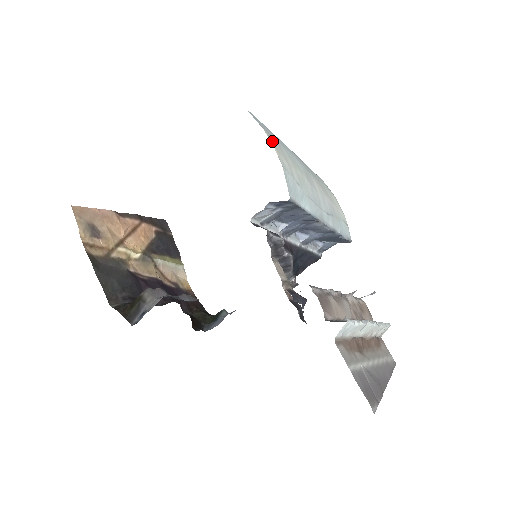
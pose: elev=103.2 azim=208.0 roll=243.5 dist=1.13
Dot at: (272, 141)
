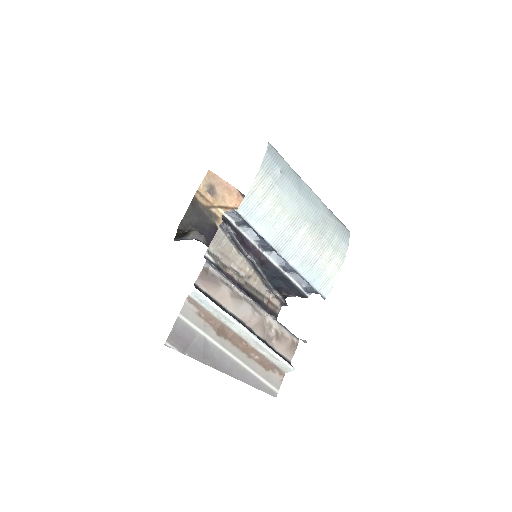
Dot at: (262, 177)
